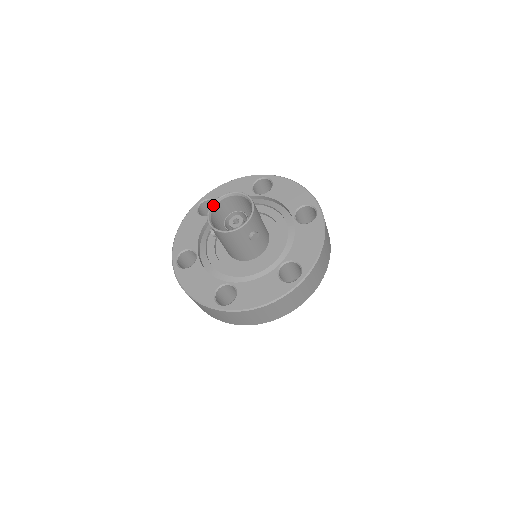
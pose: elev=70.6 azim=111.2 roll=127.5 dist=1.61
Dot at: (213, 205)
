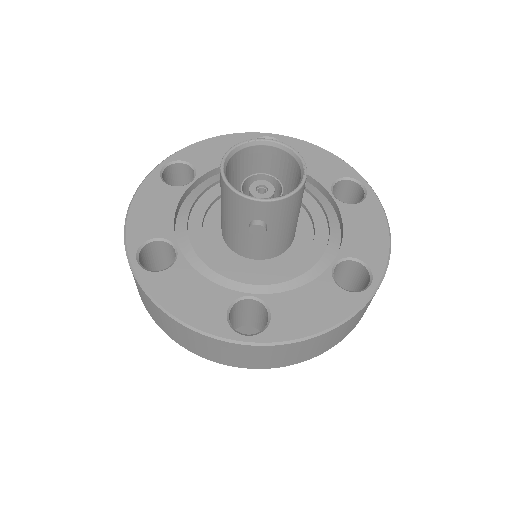
Dot at: (258, 141)
